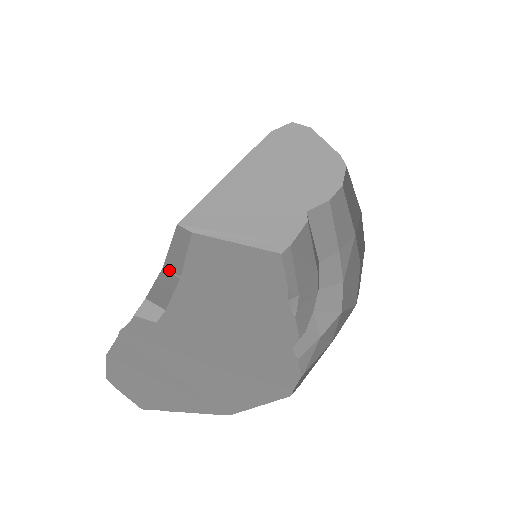
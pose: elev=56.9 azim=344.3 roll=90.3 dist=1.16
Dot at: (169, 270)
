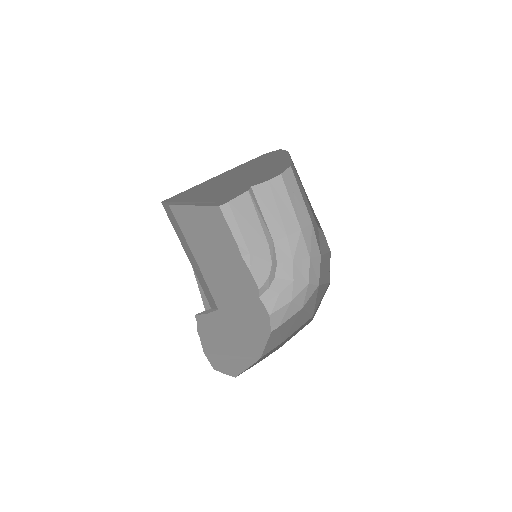
Dot at: (195, 267)
